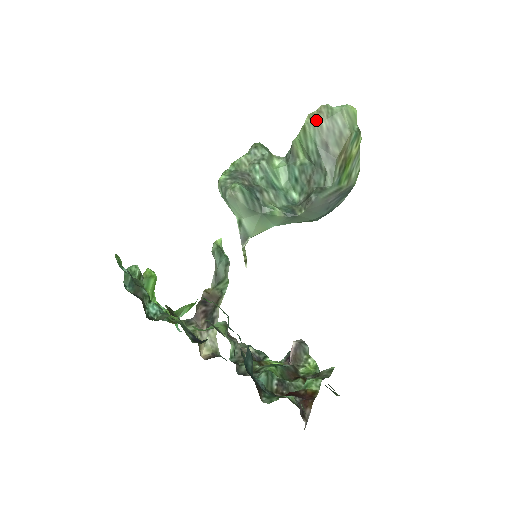
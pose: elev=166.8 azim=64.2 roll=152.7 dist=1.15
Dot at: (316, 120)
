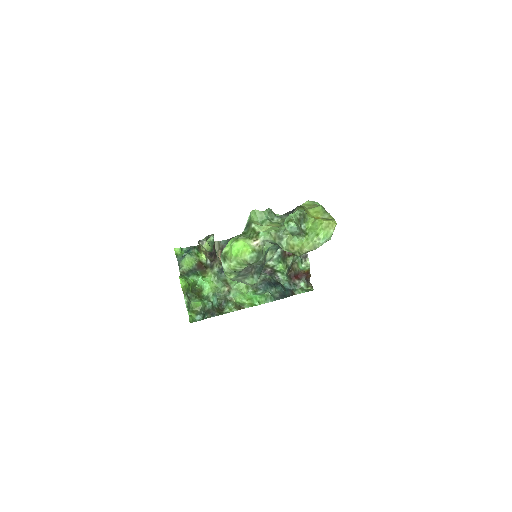
Dot at: occluded
